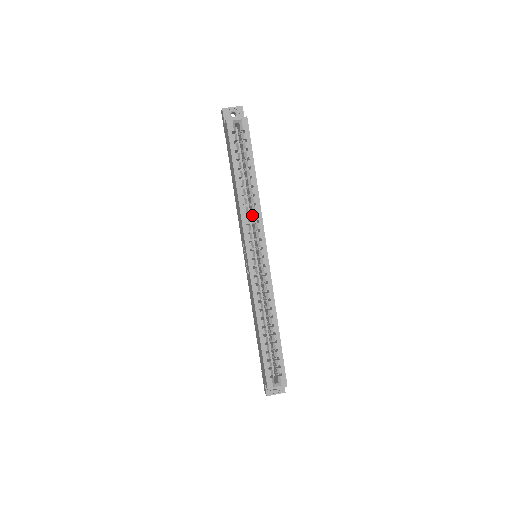
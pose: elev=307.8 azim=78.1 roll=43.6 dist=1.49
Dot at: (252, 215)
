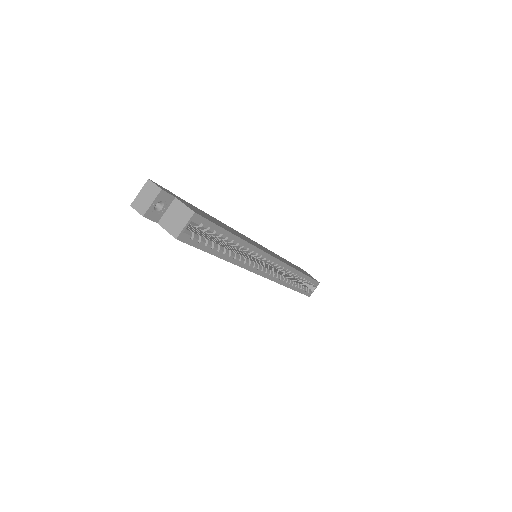
Dot at: occluded
